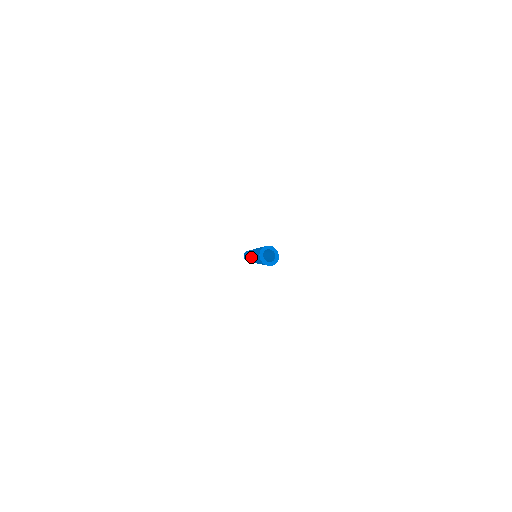
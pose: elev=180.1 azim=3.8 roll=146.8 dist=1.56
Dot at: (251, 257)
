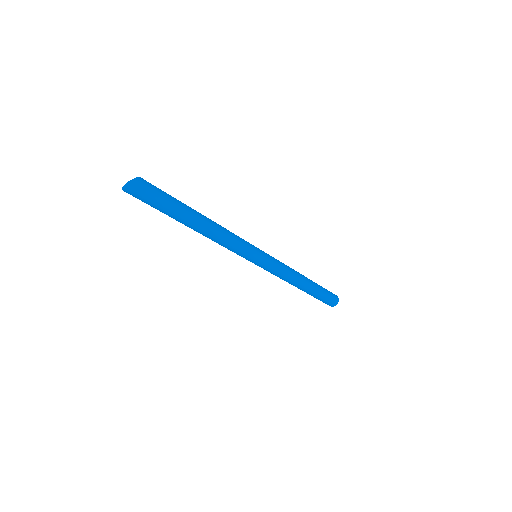
Dot at: occluded
